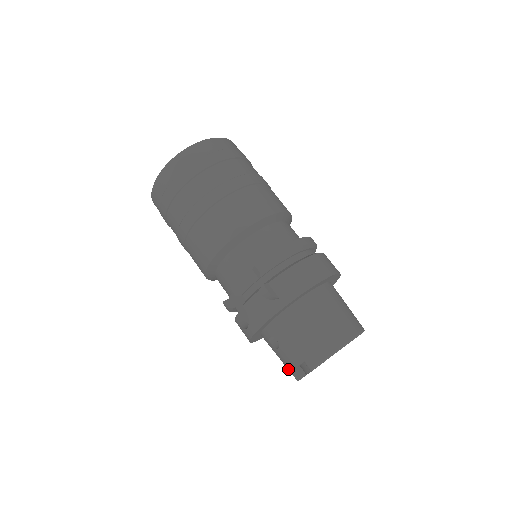
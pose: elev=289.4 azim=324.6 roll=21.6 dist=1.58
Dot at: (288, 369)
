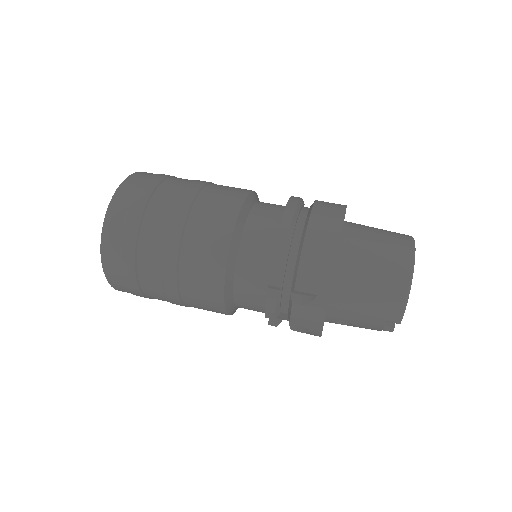
Dot at: occluded
